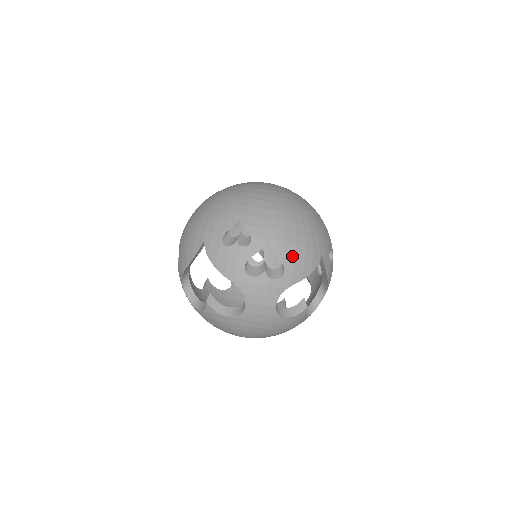
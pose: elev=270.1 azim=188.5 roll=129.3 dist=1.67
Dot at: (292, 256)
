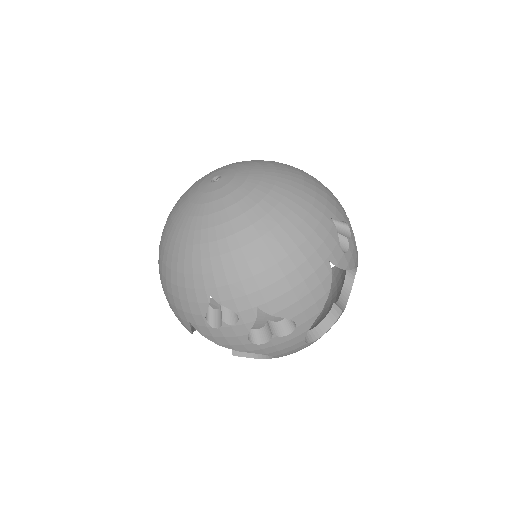
Dot at: (295, 304)
